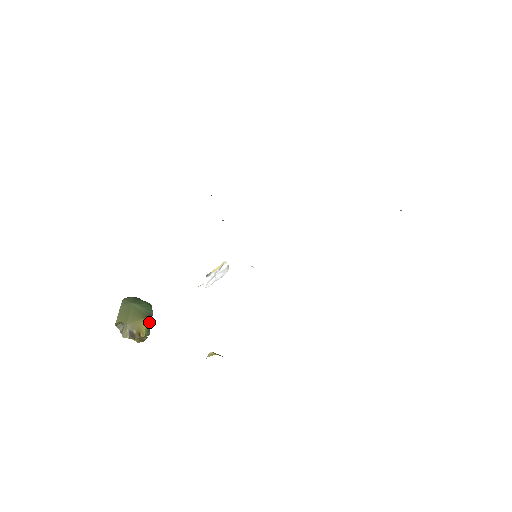
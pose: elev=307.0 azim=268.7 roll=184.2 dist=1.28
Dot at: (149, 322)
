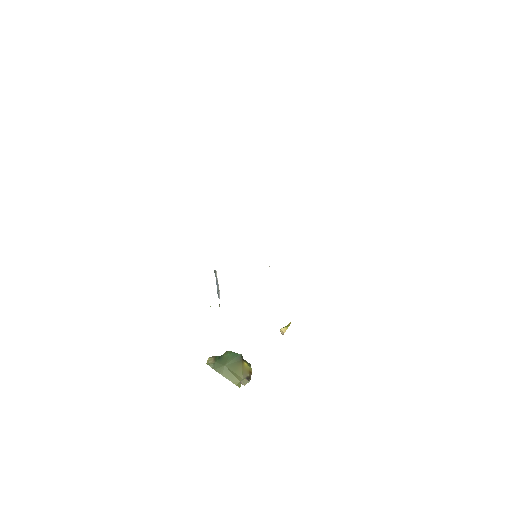
Dot at: (245, 361)
